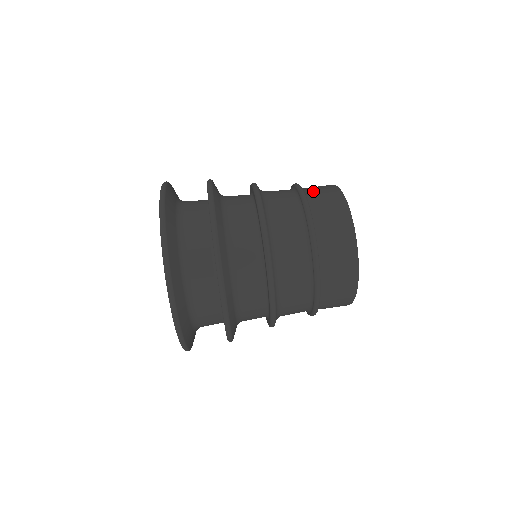
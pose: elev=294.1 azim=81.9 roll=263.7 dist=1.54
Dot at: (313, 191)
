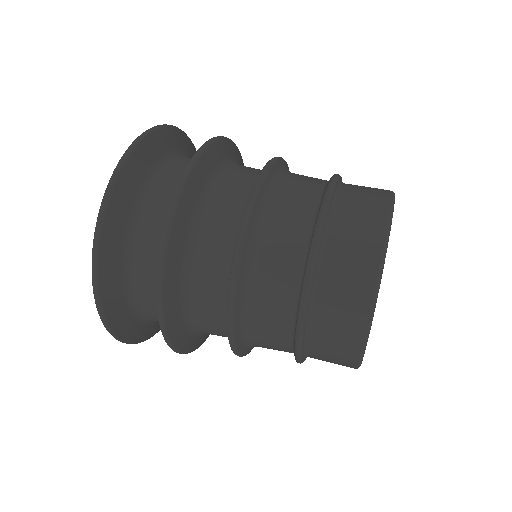
Dot at: occluded
